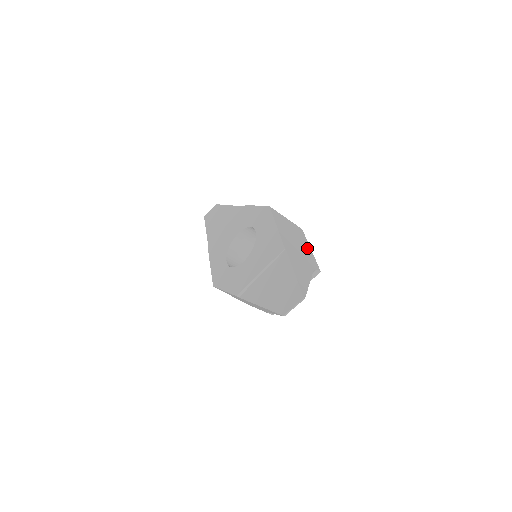
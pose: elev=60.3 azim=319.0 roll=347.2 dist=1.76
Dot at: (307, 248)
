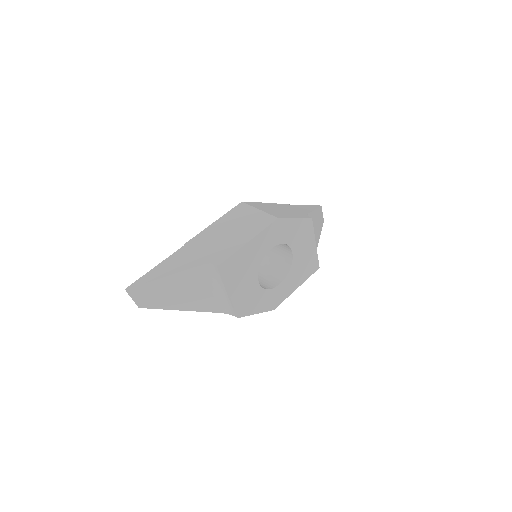
Dot at: (241, 240)
